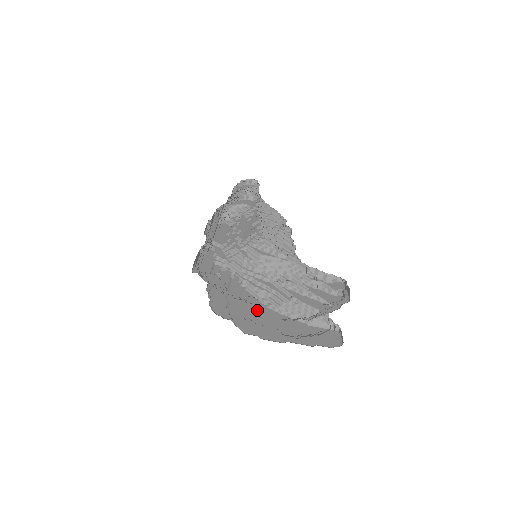
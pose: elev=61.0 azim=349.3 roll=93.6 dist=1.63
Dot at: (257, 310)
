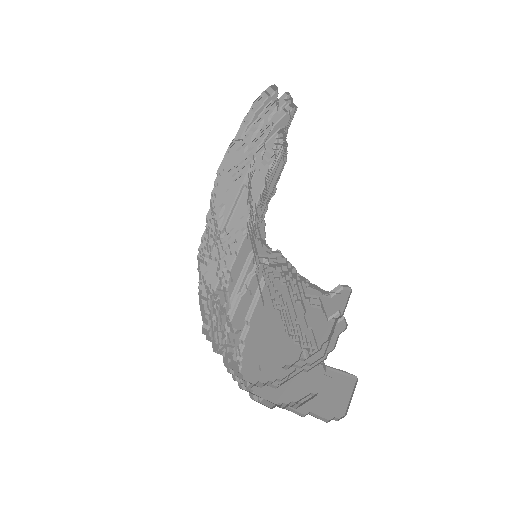
Dot at: (271, 337)
